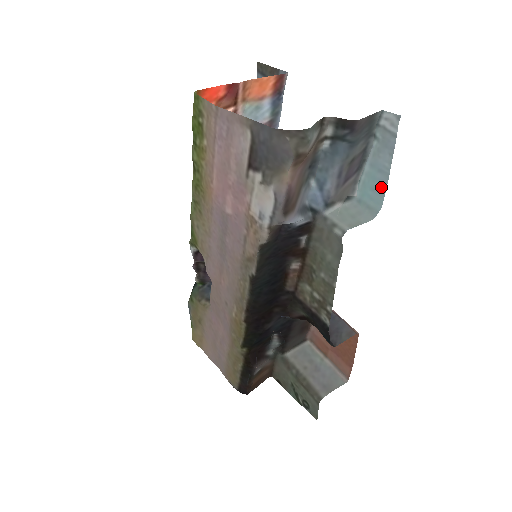
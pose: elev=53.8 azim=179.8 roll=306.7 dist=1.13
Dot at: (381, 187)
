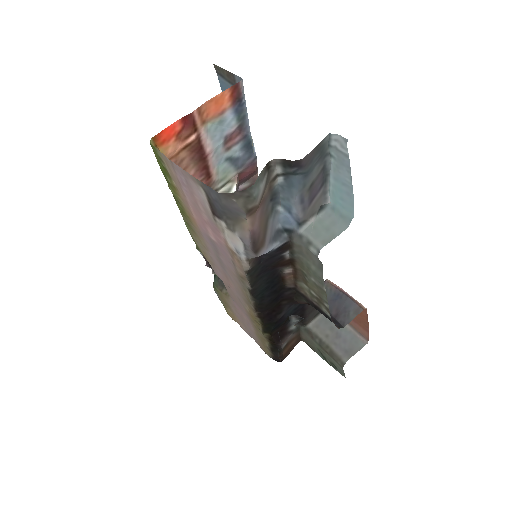
Dot at: (349, 198)
